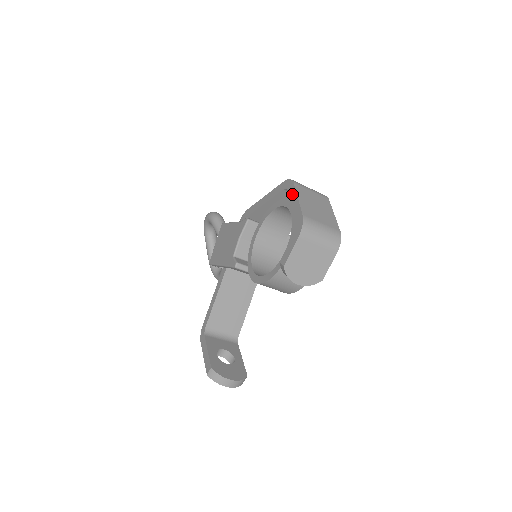
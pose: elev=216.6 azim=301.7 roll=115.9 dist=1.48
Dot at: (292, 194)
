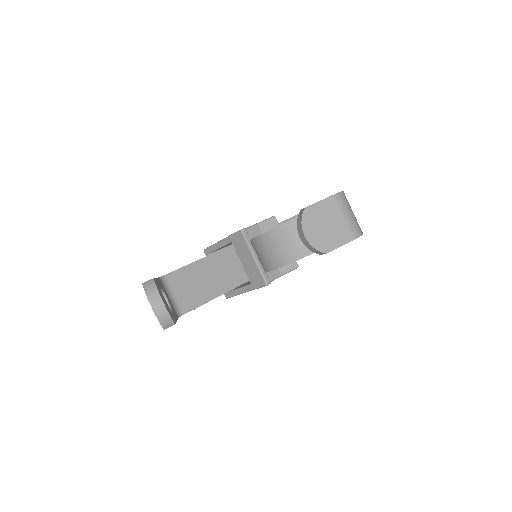
Dot at: occluded
